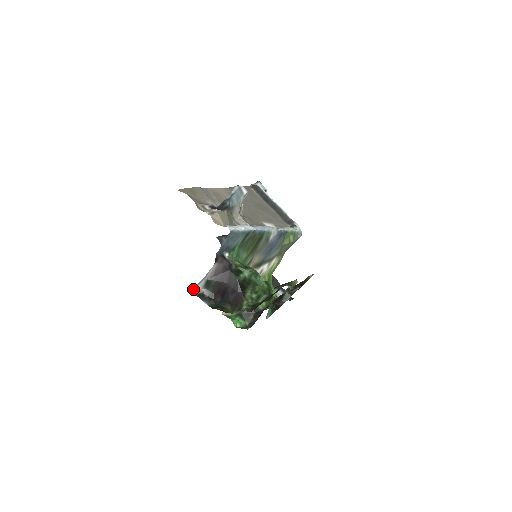
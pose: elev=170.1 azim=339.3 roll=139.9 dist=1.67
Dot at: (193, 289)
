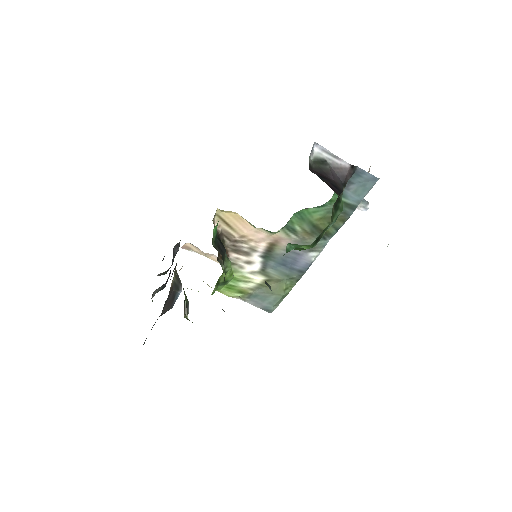
Dot at: (315, 144)
